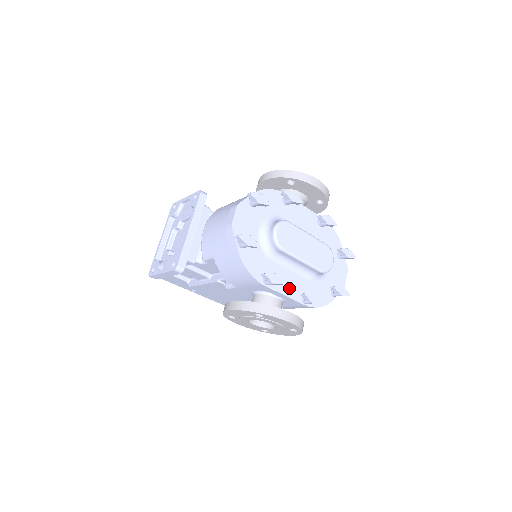
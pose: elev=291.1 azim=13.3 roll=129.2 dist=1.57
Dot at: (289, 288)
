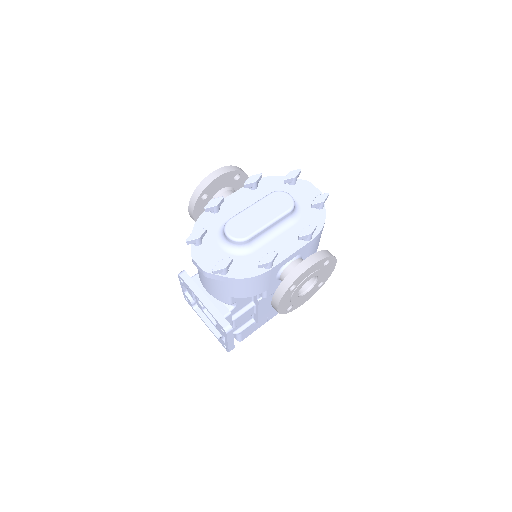
Dot at: (287, 248)
